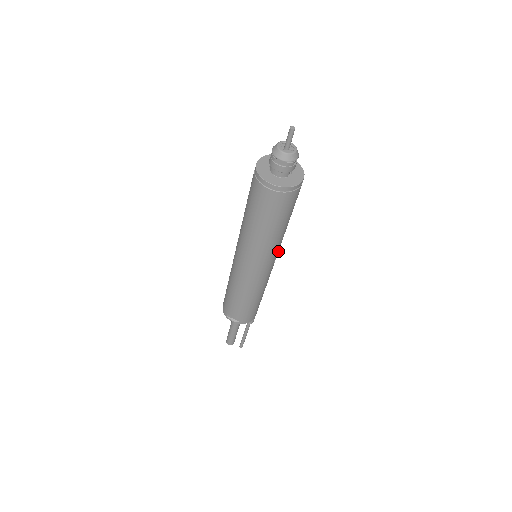
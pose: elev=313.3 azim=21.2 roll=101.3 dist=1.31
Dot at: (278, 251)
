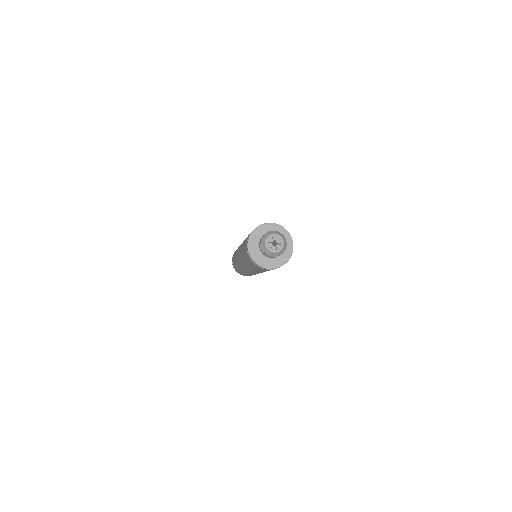
Dot at: occluded
